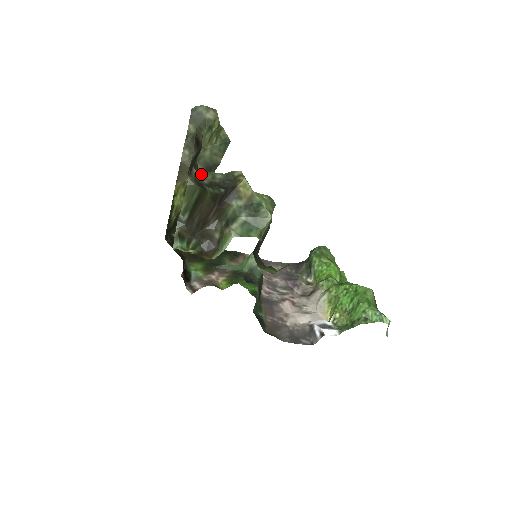
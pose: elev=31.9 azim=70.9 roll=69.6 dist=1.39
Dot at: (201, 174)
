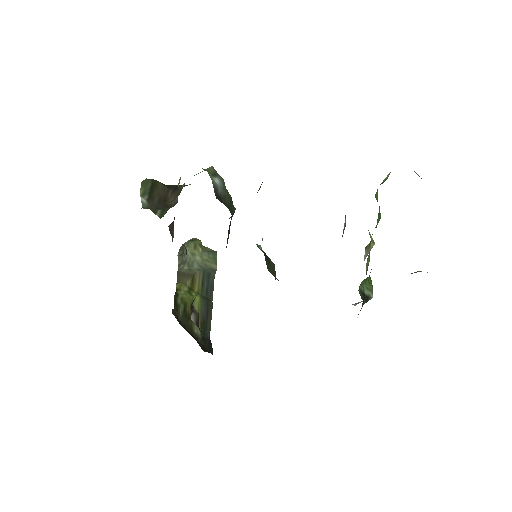
Dot at: occluded
